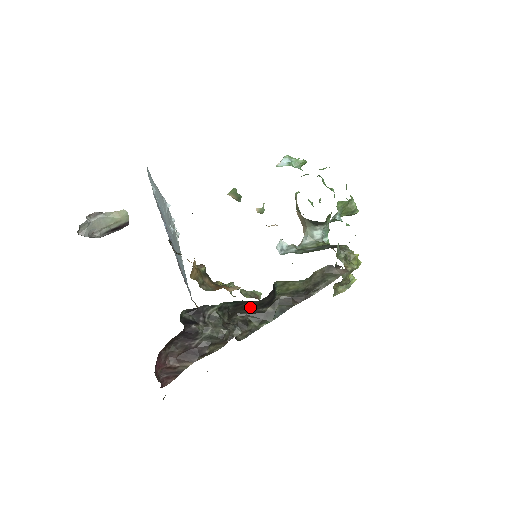
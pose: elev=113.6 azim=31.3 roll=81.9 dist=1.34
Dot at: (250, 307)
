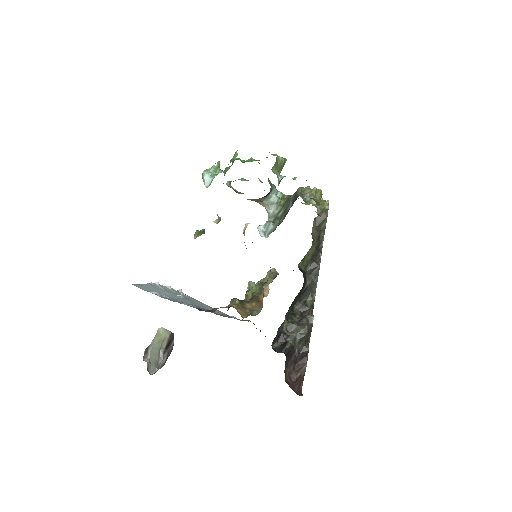
Dot at: (298, 295)
